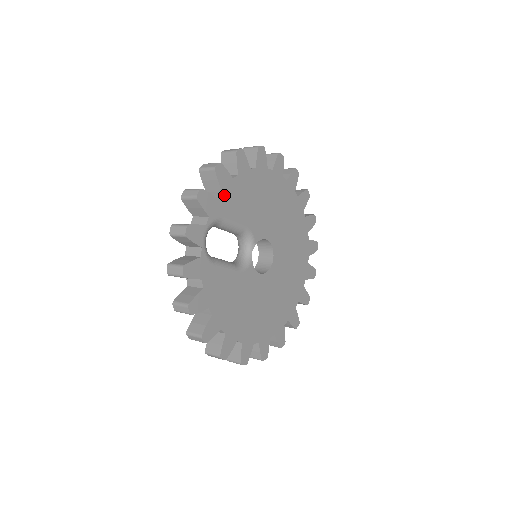
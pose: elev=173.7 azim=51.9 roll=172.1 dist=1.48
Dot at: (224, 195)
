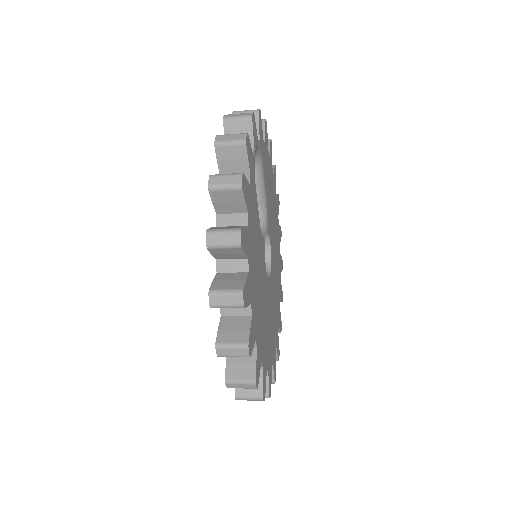
Dot at: (265, 148)
